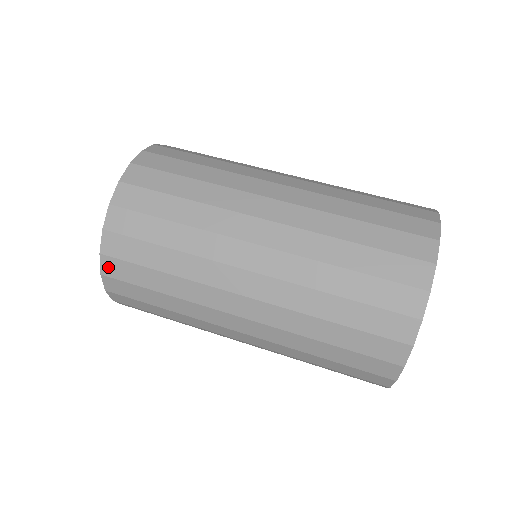
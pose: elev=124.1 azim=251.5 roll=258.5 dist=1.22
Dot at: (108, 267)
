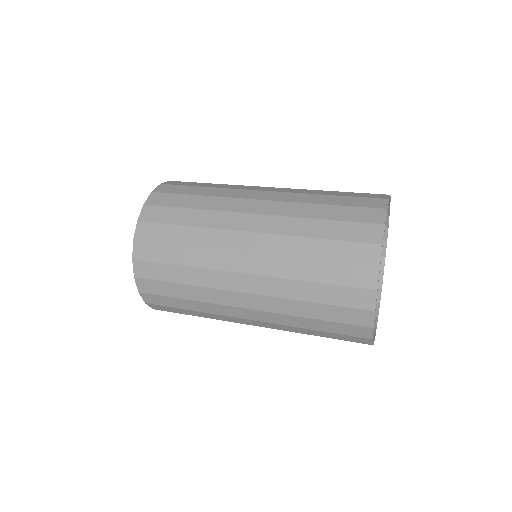
Dot at: (146, 214)
